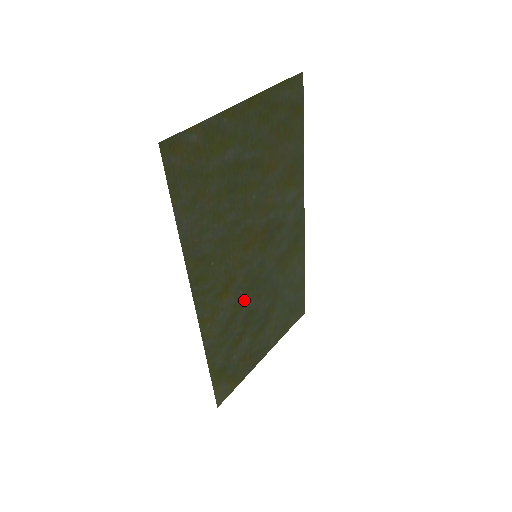
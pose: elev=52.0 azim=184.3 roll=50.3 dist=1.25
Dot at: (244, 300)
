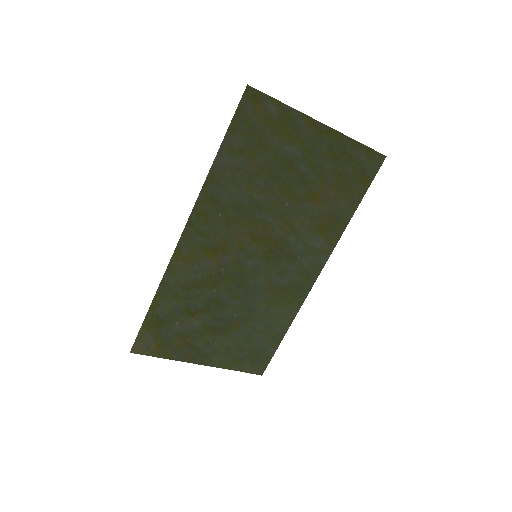
Dot at: (221, 282)
